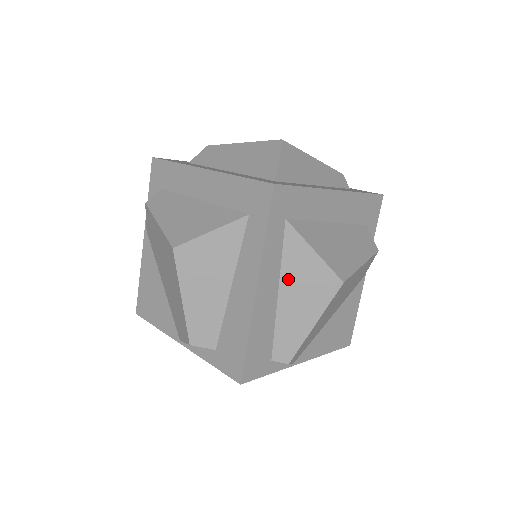
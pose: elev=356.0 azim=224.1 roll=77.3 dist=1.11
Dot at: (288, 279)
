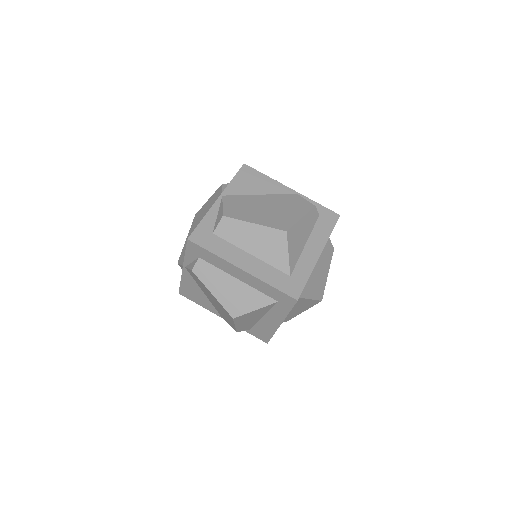
Dot at: (294, 308)
